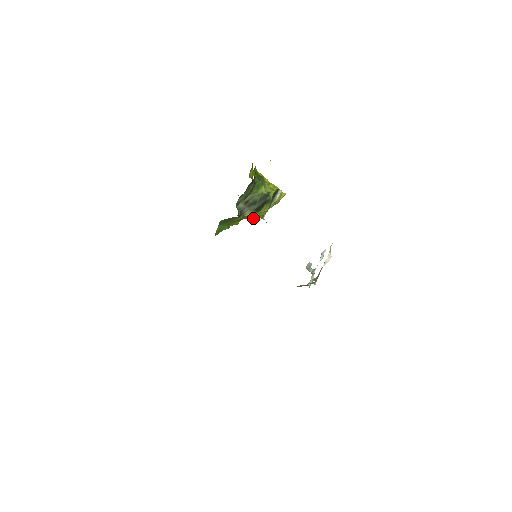
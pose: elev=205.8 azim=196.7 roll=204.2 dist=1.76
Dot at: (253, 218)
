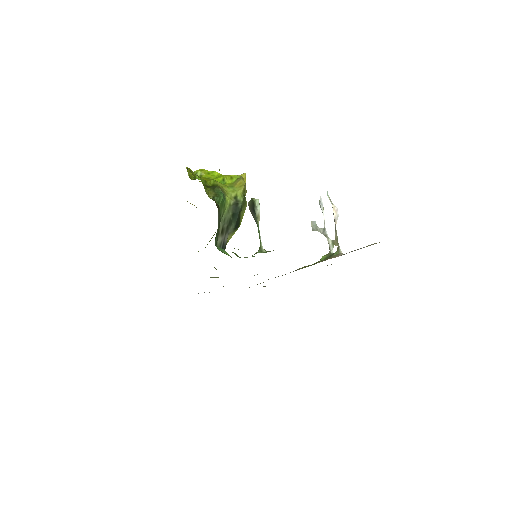
Dot at: occluded
